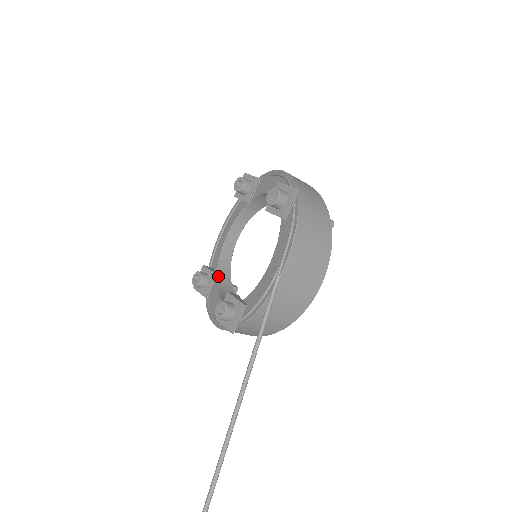
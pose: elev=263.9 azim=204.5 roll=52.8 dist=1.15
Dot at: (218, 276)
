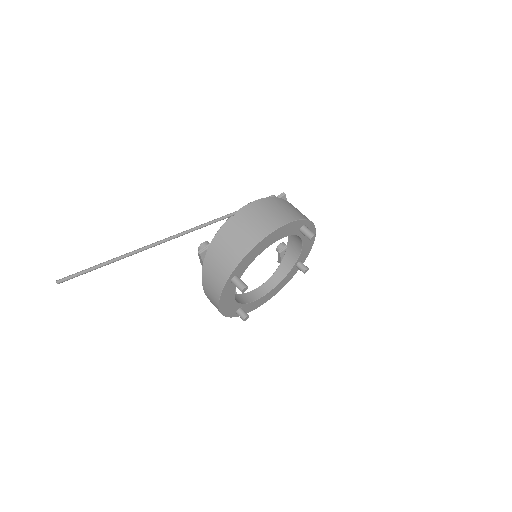
Dot at: (236, 294)
